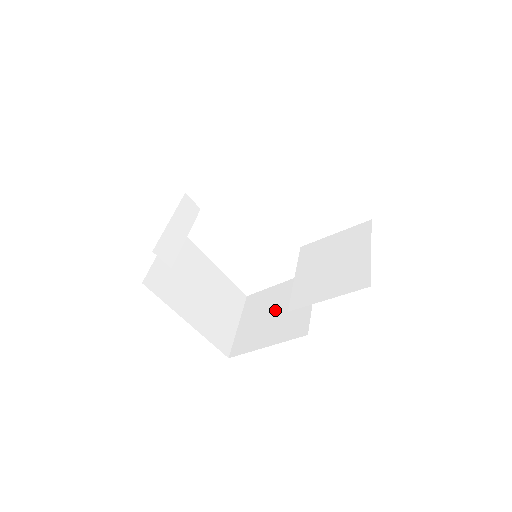
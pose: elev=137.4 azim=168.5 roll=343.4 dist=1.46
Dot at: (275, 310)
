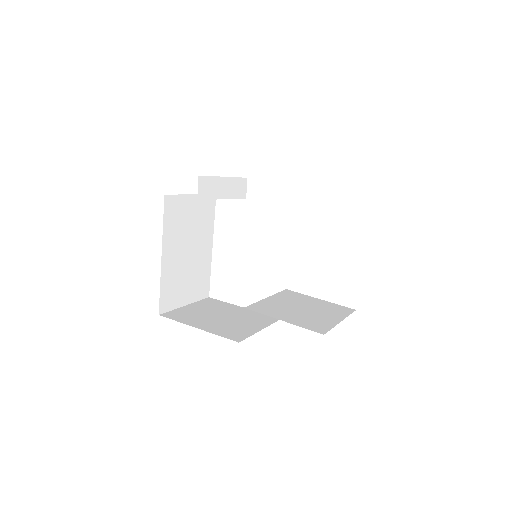
Dot at: (225, 316)
